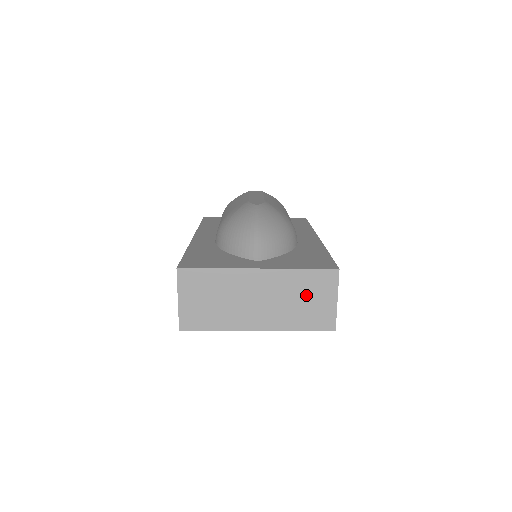
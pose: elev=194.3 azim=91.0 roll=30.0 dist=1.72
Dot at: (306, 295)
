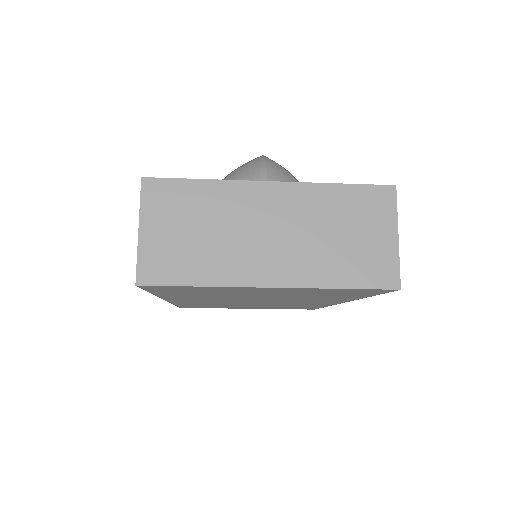
Dot at: (348, 226)
